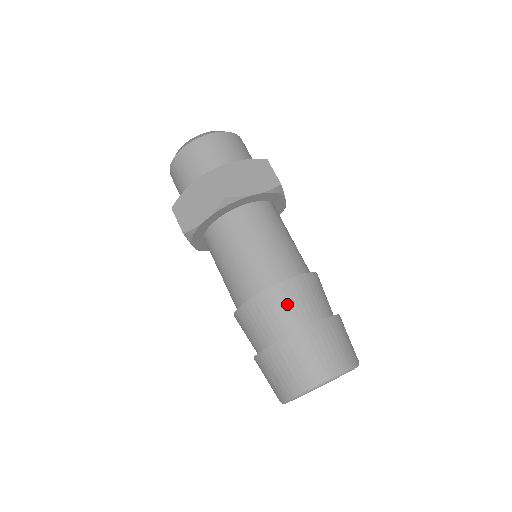
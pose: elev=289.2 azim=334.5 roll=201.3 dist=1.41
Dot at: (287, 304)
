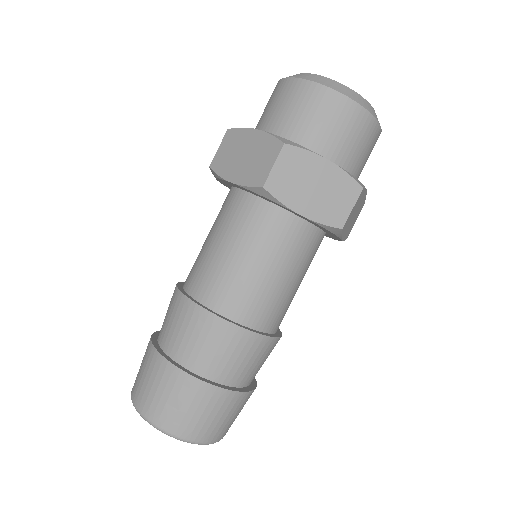
Dot at: (258, 360)
